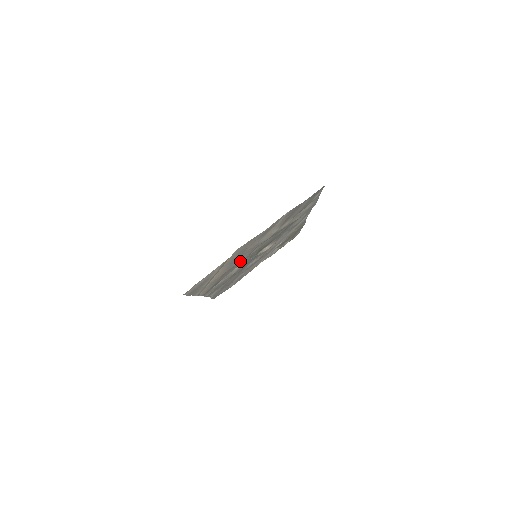
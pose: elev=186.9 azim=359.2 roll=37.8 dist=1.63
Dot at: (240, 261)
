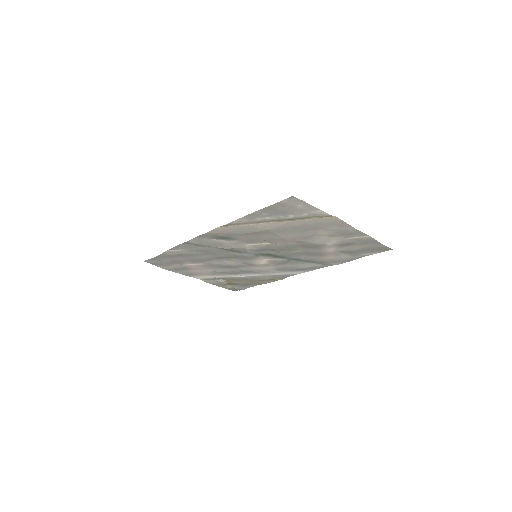
Dot at: (281, 237)
